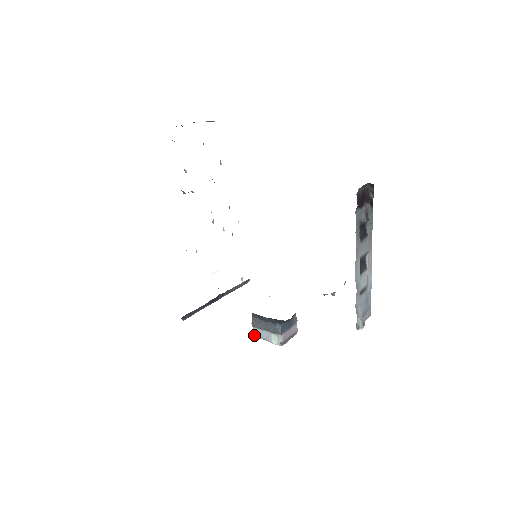
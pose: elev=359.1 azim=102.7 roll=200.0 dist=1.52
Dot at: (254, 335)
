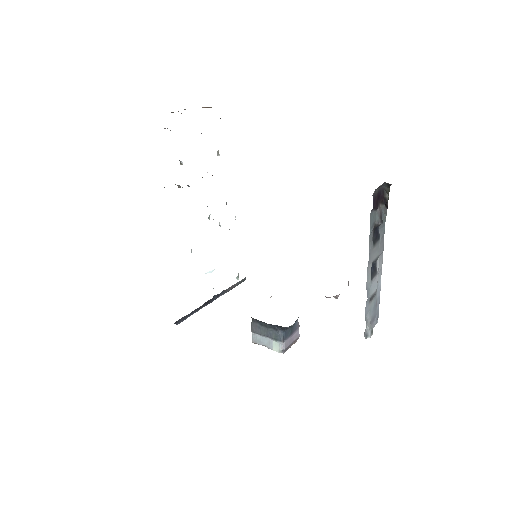
Dot at: (253, 341)
